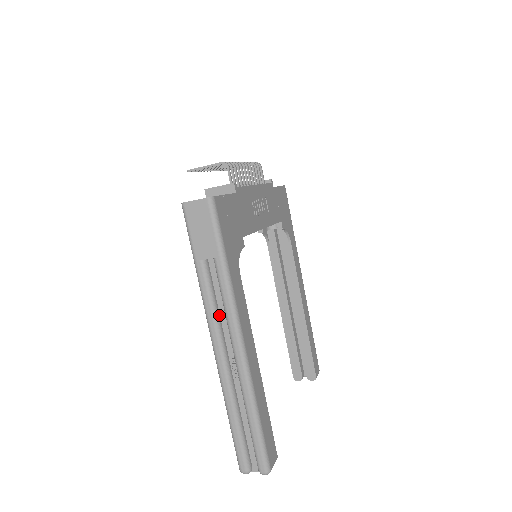
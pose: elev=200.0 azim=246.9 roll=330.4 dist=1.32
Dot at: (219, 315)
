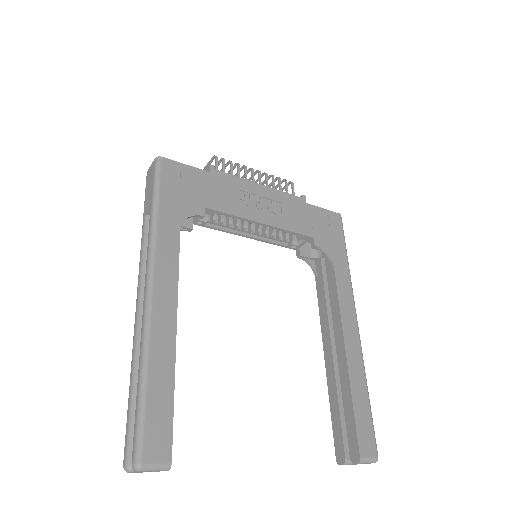
Dot at: occluded
